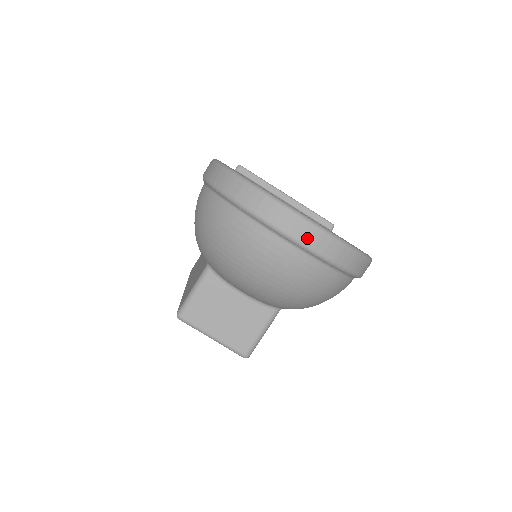
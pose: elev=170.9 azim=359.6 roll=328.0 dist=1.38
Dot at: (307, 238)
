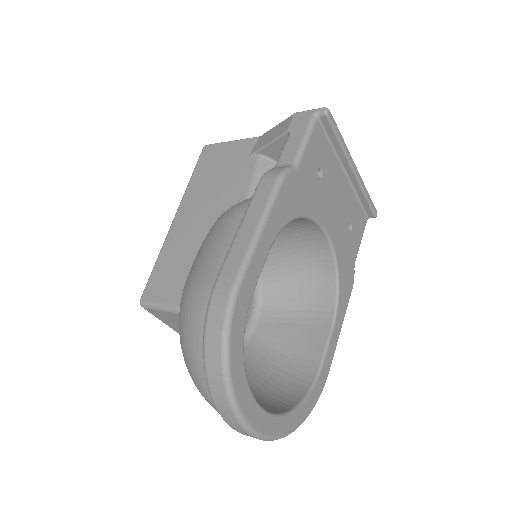
Dot at: occluded
